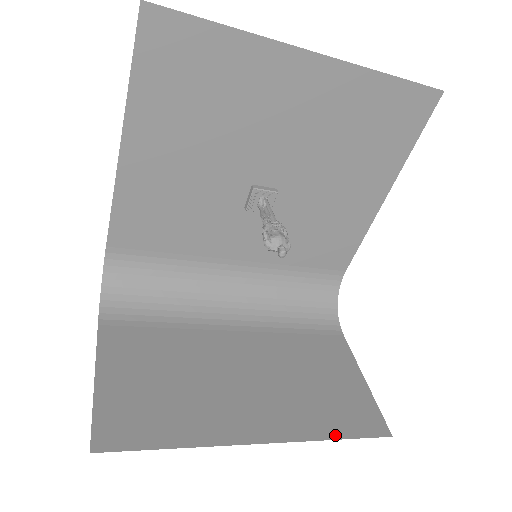
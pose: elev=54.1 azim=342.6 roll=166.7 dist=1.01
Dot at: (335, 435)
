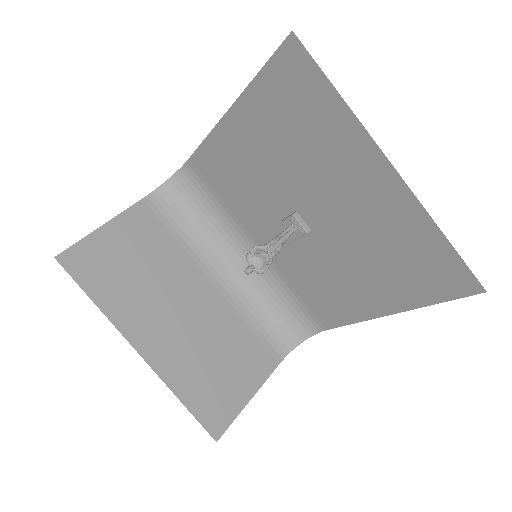
Dot at: (184, 399)
